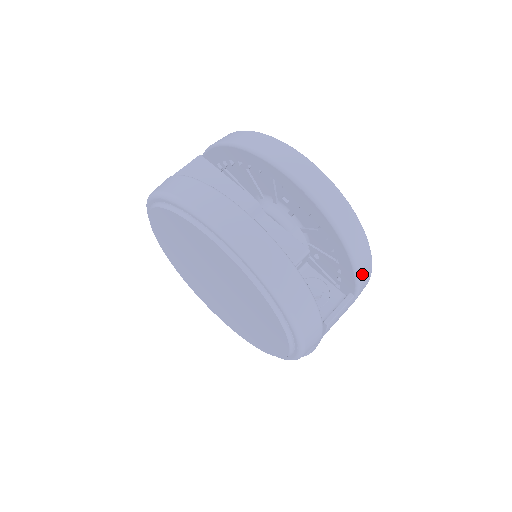
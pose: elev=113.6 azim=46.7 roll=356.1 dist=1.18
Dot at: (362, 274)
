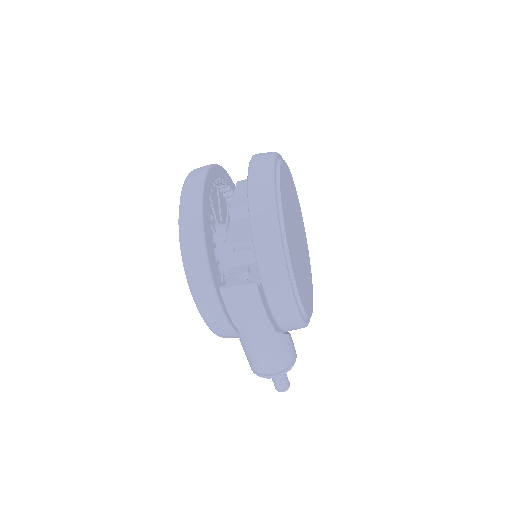
Dot at: (264, 263)
